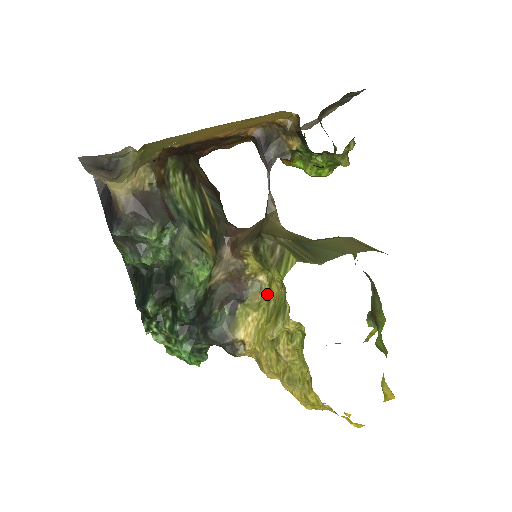
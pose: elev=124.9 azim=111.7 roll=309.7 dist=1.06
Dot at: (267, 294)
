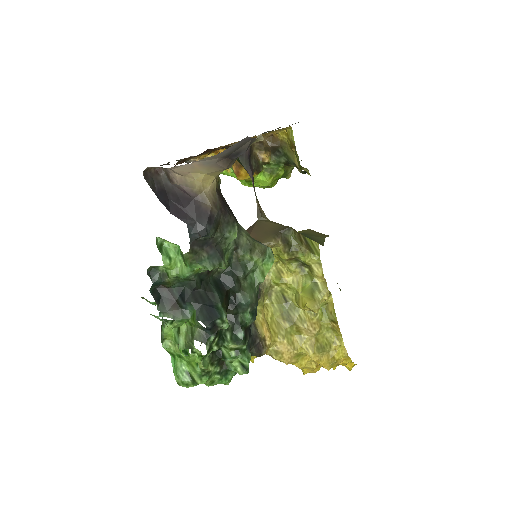
Dot at: (269, 289)
